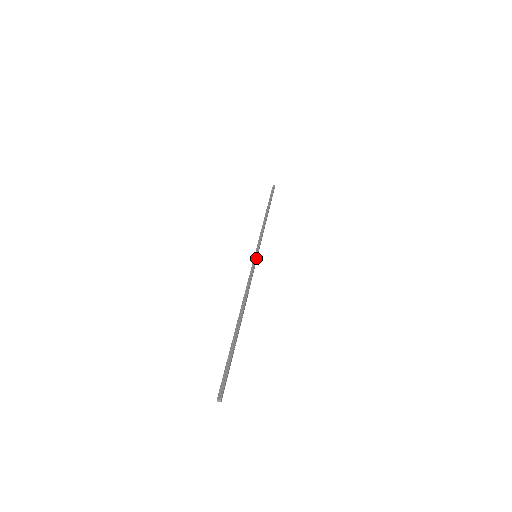
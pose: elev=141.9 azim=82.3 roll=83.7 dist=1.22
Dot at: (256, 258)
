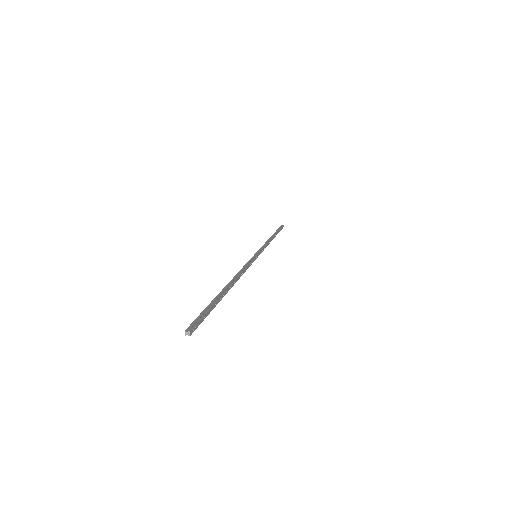
Dot at: (256, 256)
